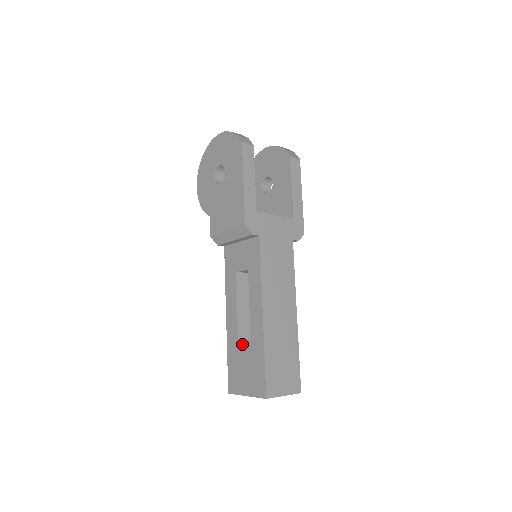
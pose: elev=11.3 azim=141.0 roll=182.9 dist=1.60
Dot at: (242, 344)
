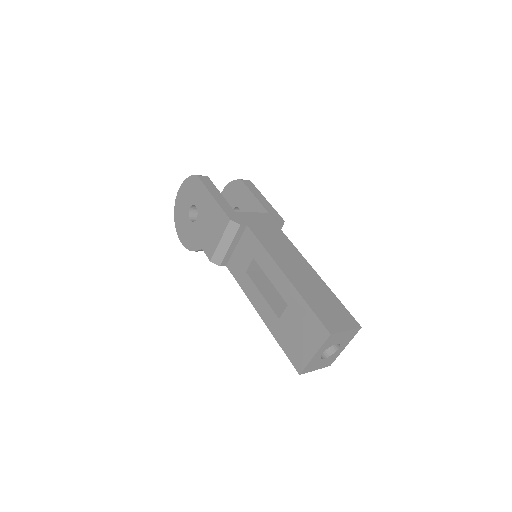
Dot at: (284, 318)
